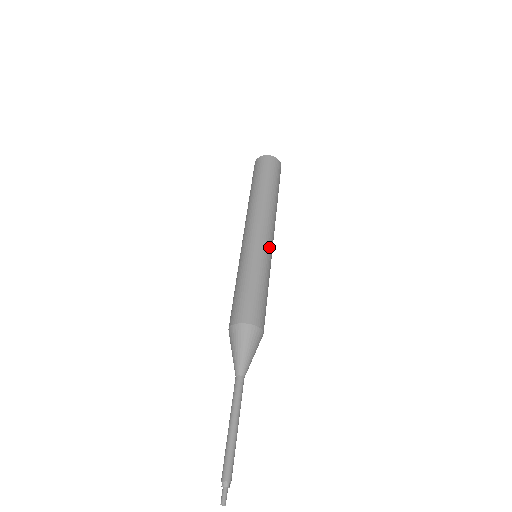
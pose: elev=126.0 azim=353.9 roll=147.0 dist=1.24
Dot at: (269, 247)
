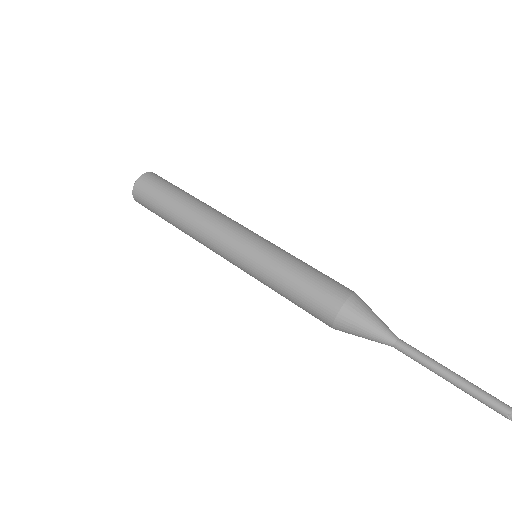
Dot at: occluded
